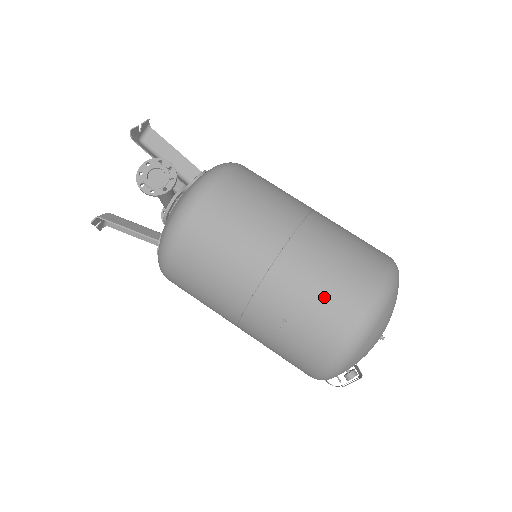
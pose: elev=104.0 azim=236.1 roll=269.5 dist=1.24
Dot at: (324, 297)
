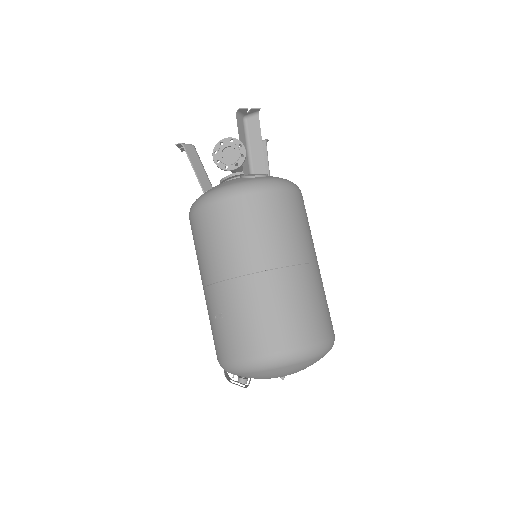
Dot at: (253, 324)
